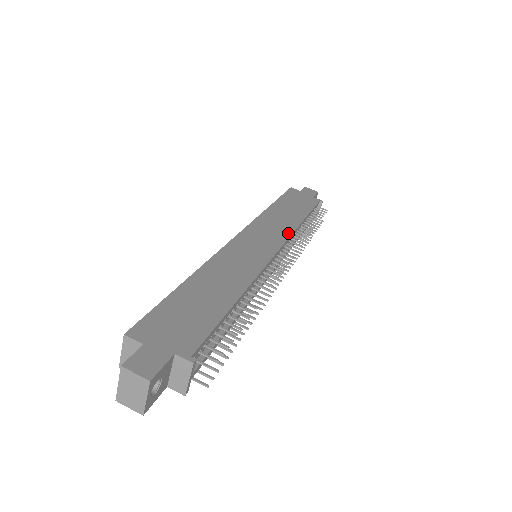
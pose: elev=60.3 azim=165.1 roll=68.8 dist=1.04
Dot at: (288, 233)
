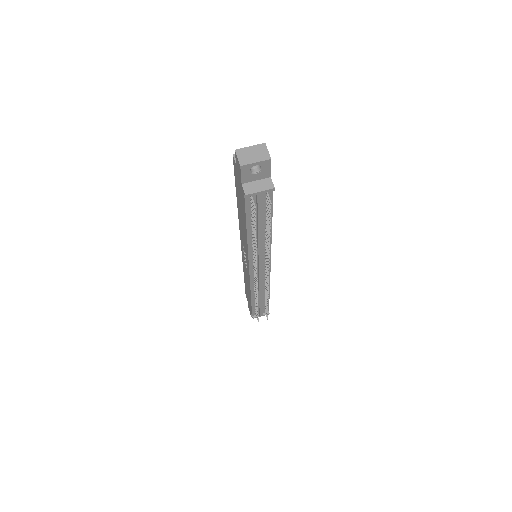
Dot at: occluded
